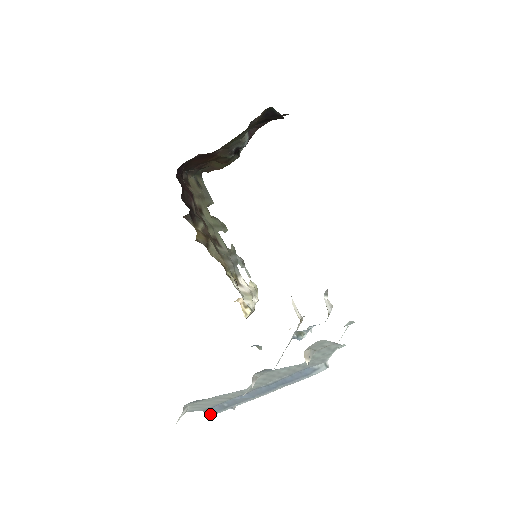
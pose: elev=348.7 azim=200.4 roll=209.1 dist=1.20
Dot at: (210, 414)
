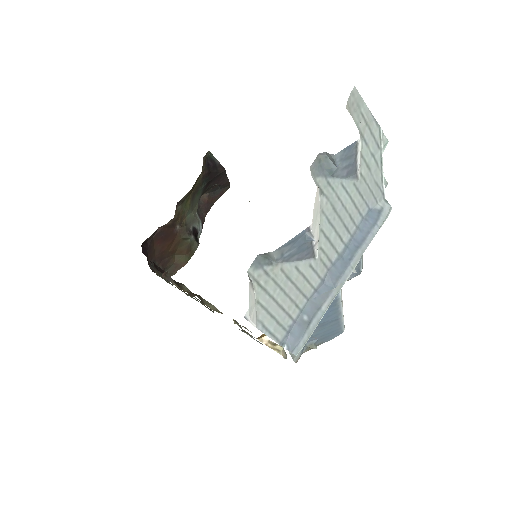
Dot at: (292, 350)
